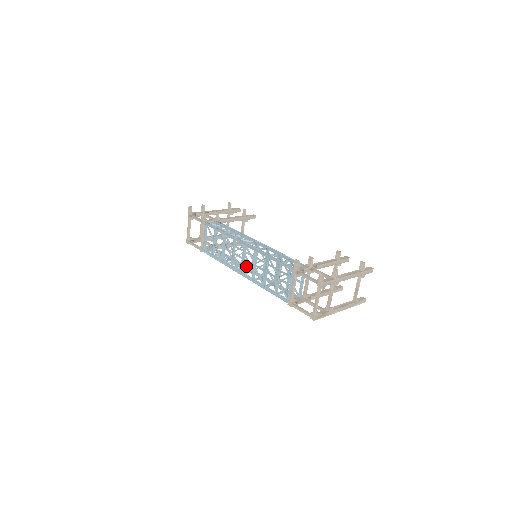
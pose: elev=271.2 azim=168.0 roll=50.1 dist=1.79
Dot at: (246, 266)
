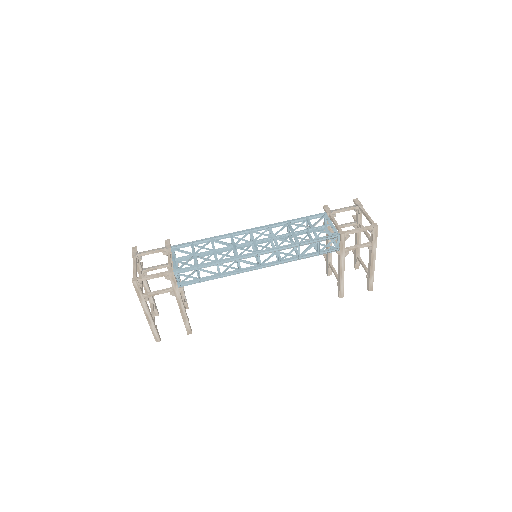
Dot at: (246, 270)
